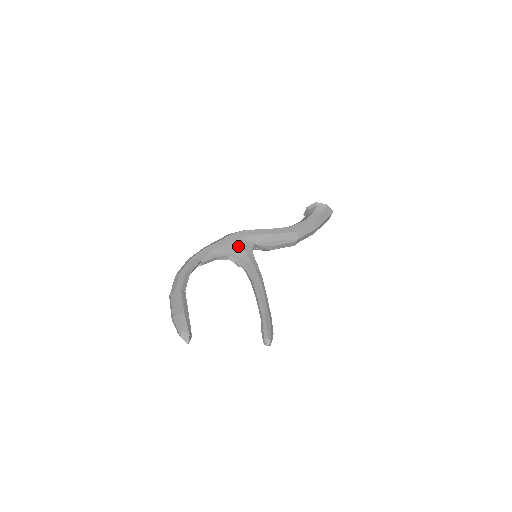
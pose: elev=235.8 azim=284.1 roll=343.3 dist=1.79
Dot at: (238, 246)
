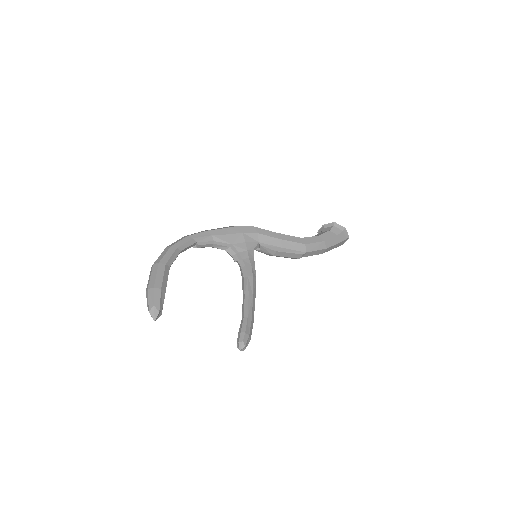
Dot at: (240, 240)
